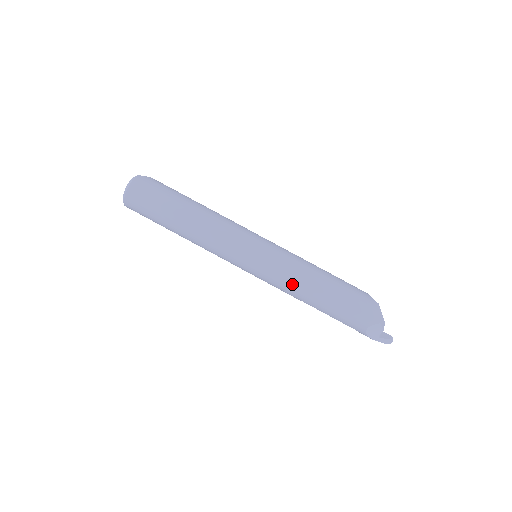
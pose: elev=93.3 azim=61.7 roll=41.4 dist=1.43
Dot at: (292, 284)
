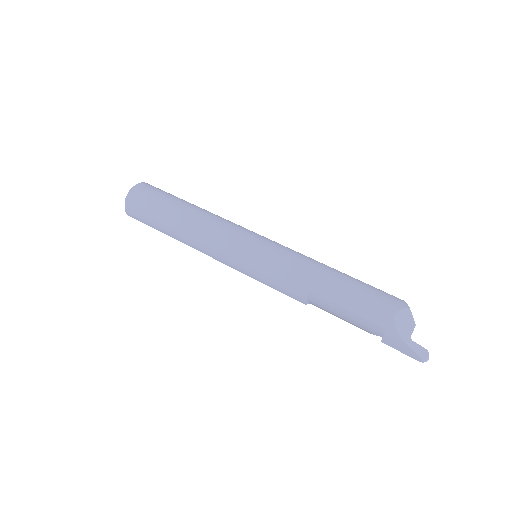
Dot at: (300, 264)
